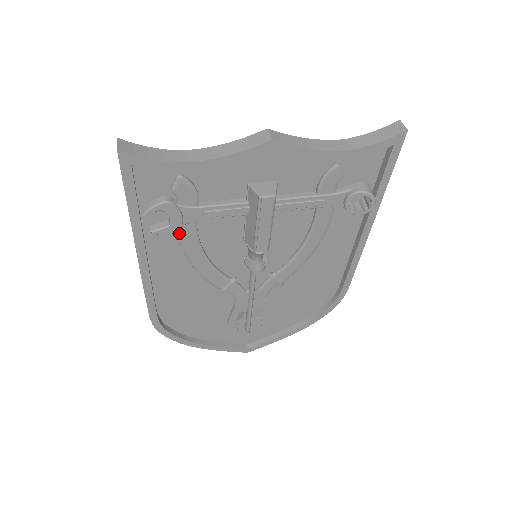
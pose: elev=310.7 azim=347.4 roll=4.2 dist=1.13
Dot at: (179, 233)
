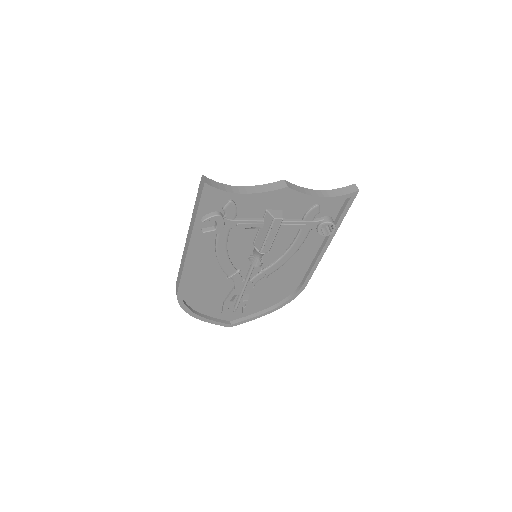
Dot at: (218, 235)
